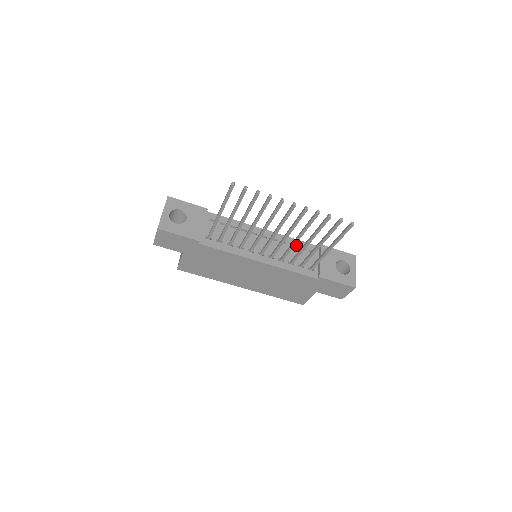
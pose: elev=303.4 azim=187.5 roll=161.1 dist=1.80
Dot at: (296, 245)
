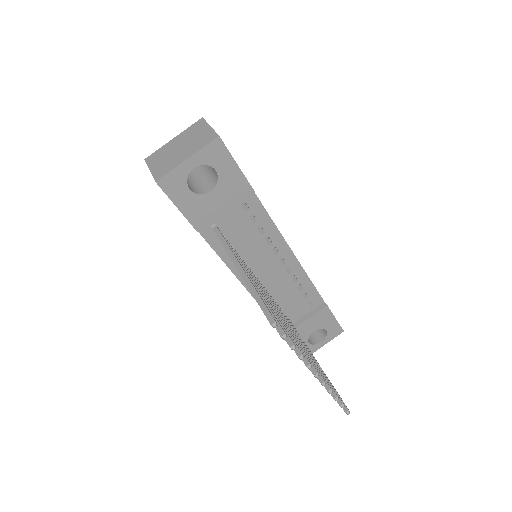
Dot at: (304, 288)
